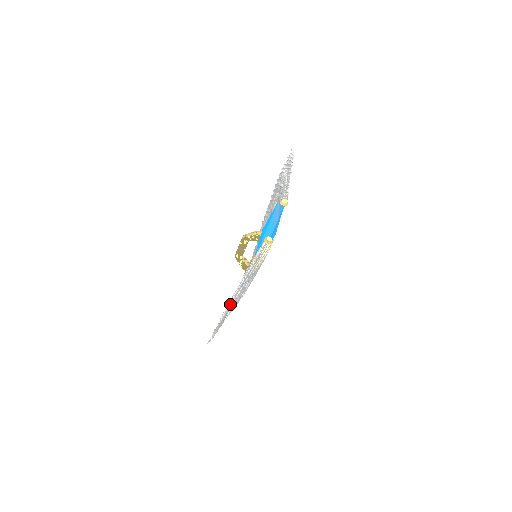
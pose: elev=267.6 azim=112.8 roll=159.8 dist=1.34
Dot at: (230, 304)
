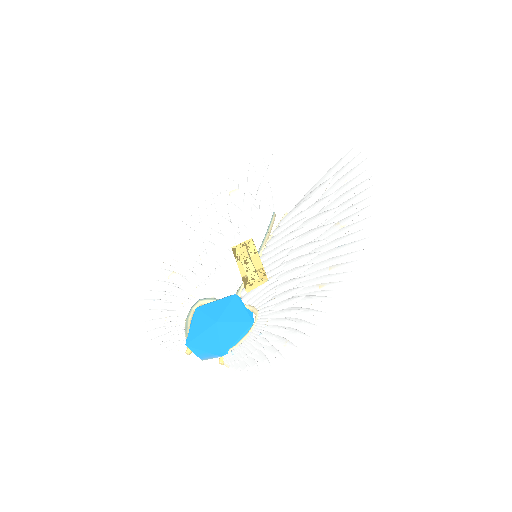
Dot at: (158, 303)
